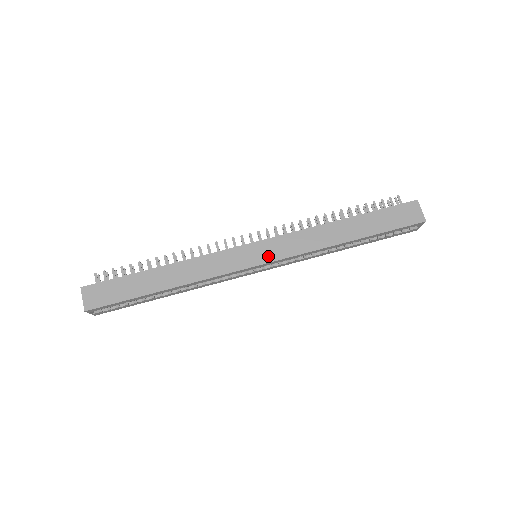
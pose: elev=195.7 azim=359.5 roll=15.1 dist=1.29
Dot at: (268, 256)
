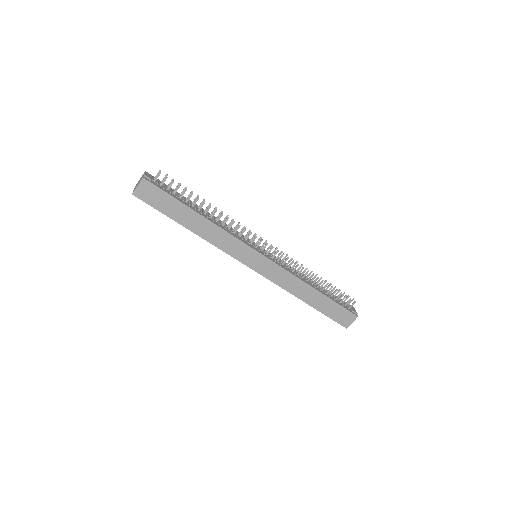
Dot at: (261, 269)
